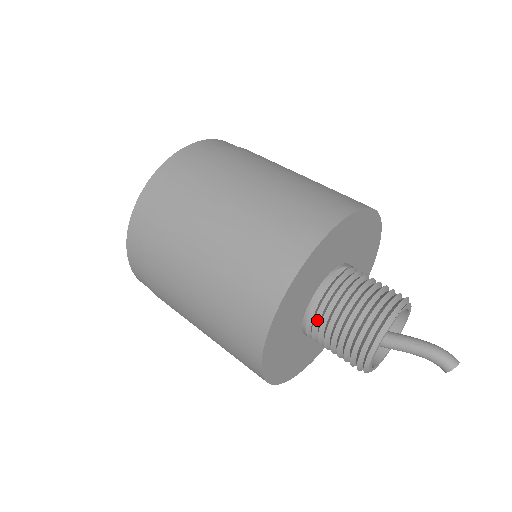
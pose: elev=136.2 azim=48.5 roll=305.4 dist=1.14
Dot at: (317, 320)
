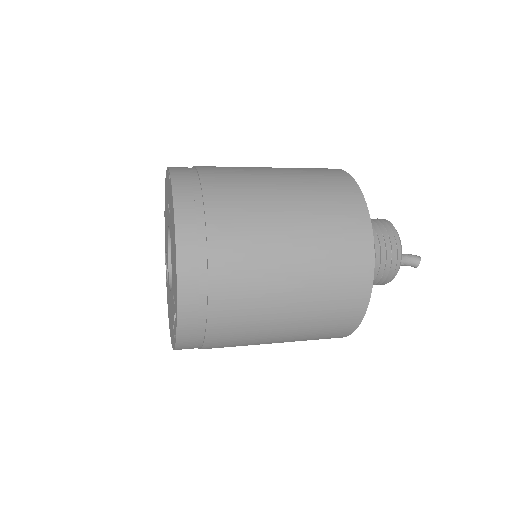
Dot at: occluded
